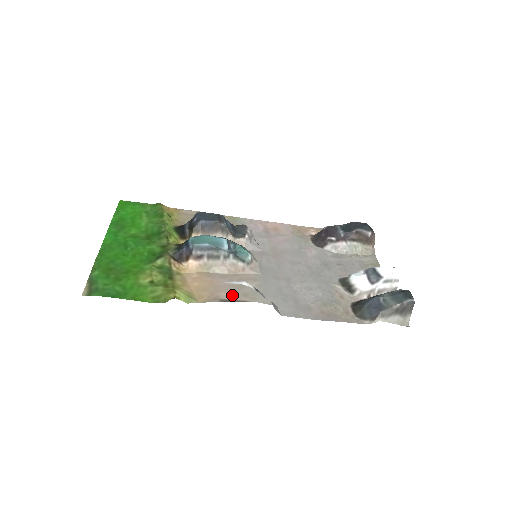
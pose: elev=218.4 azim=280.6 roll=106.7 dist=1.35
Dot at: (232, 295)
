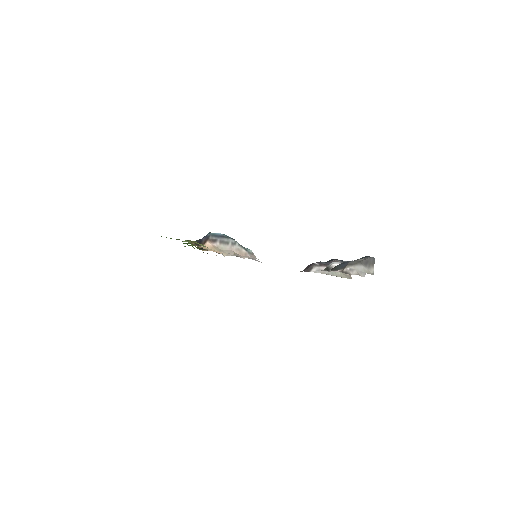
Dot at: occluded
